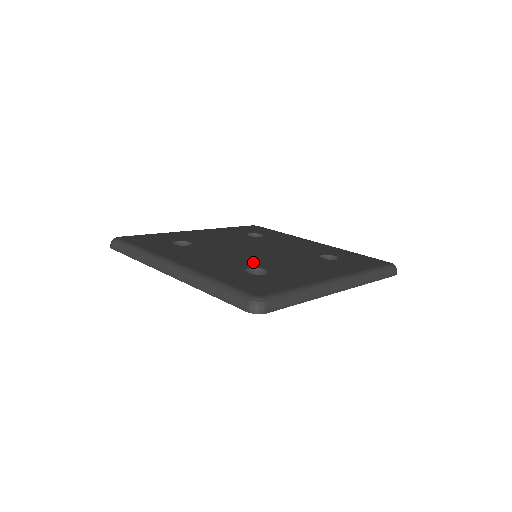
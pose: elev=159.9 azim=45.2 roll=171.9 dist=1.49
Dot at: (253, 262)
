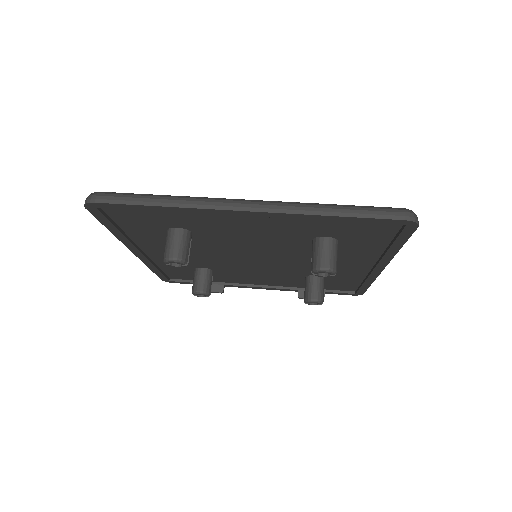
Dot at: occluded
